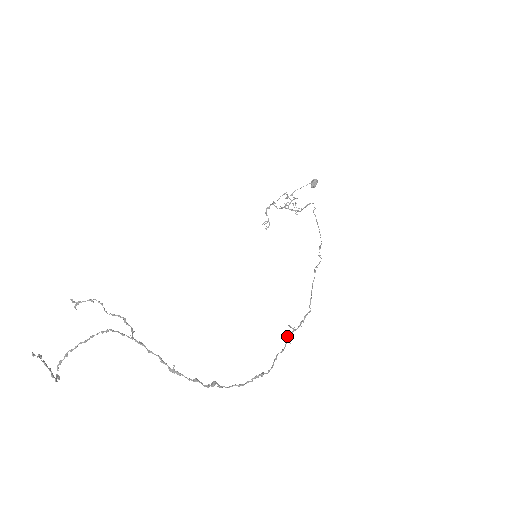
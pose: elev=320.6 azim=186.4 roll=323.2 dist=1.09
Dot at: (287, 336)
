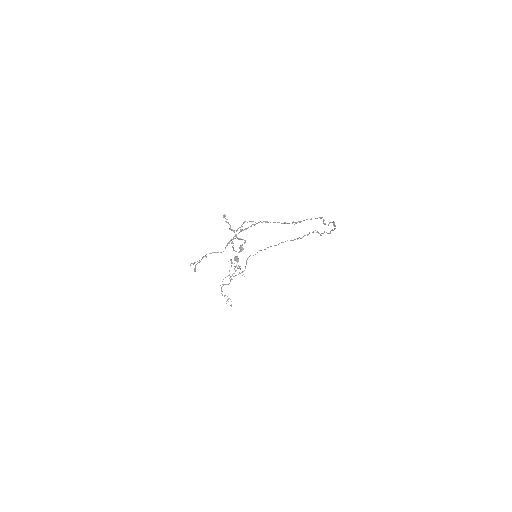
Dot at: (321, 233)
